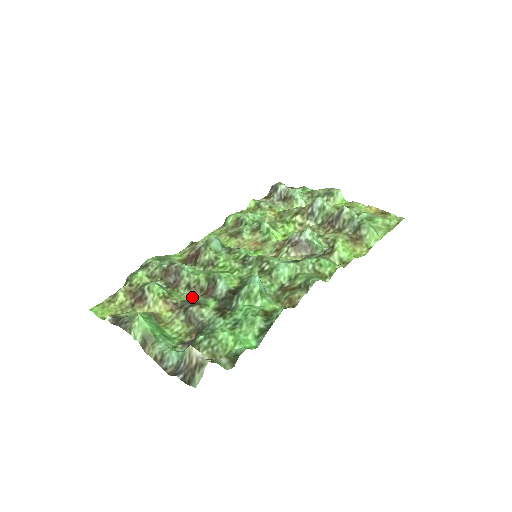
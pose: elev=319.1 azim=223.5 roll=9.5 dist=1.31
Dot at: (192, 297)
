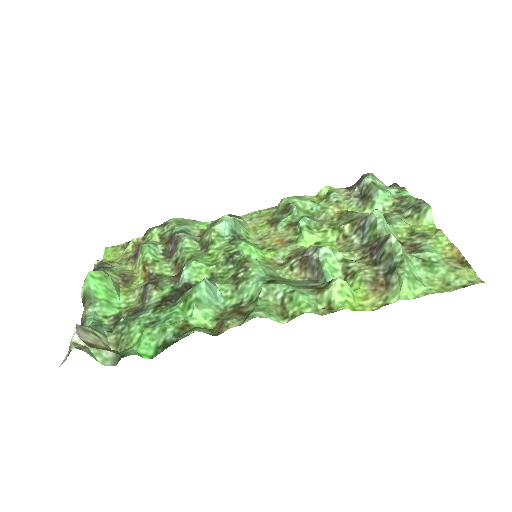
Dot at: (173, 274)
